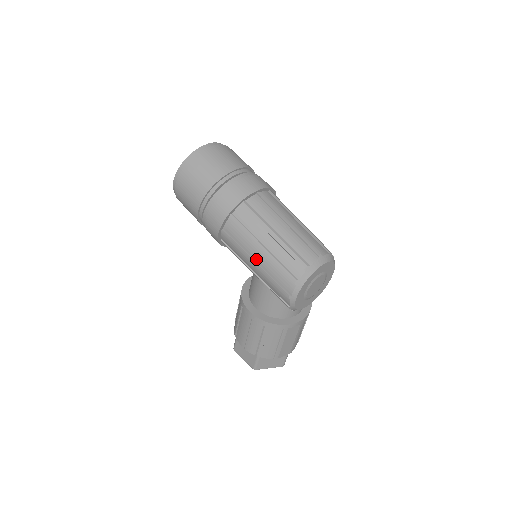
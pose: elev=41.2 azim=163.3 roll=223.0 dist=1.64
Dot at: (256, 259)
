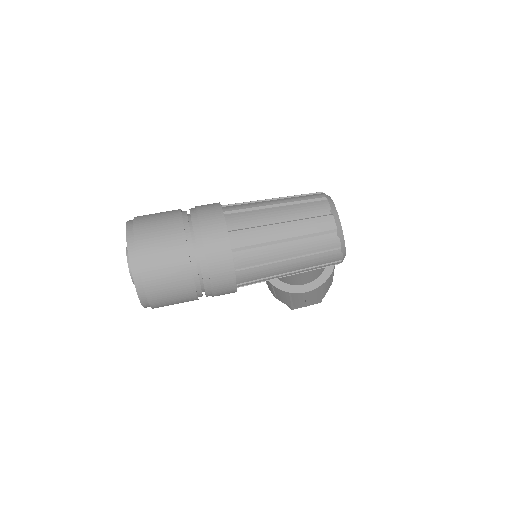
Dot at: (290, 271)
